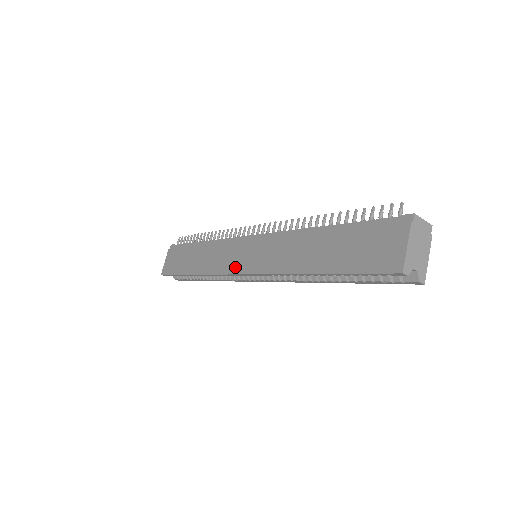
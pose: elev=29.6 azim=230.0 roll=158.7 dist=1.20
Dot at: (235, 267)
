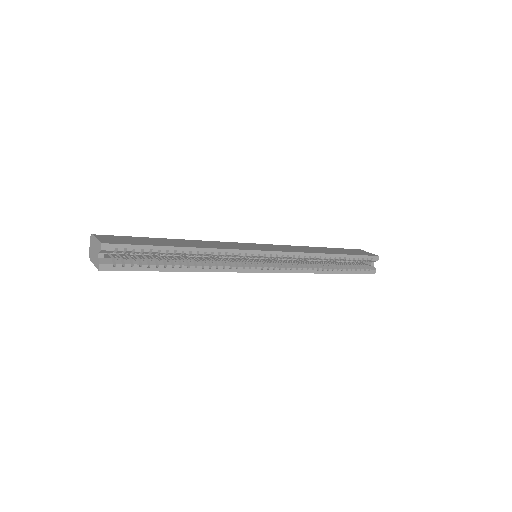
Dot at: (256, 248)
